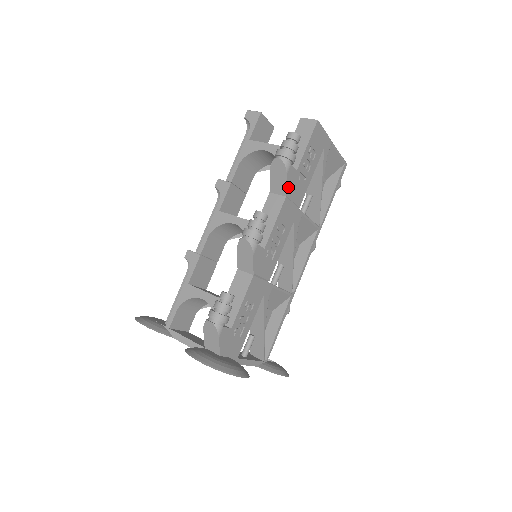
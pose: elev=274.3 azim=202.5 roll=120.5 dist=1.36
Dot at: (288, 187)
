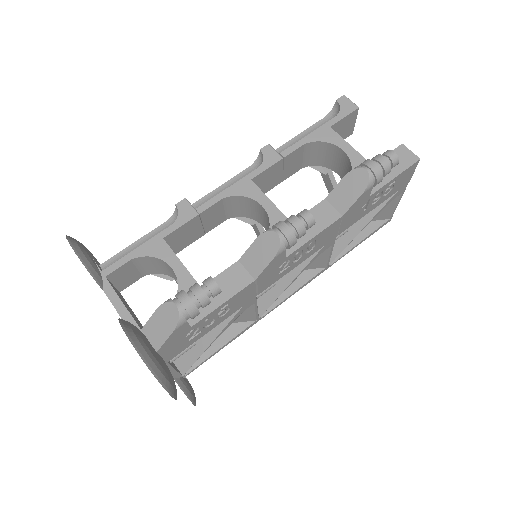
Dot at: (351, 207)
